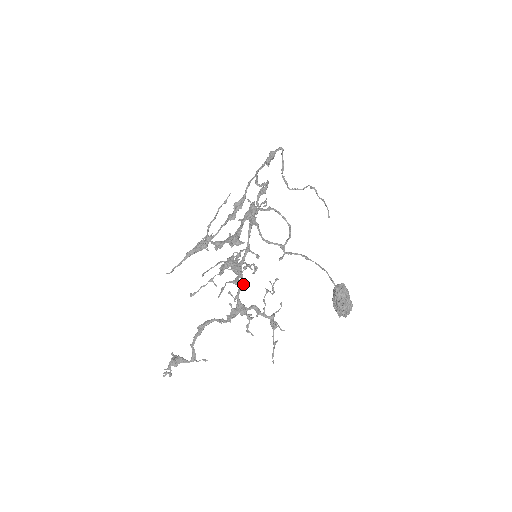
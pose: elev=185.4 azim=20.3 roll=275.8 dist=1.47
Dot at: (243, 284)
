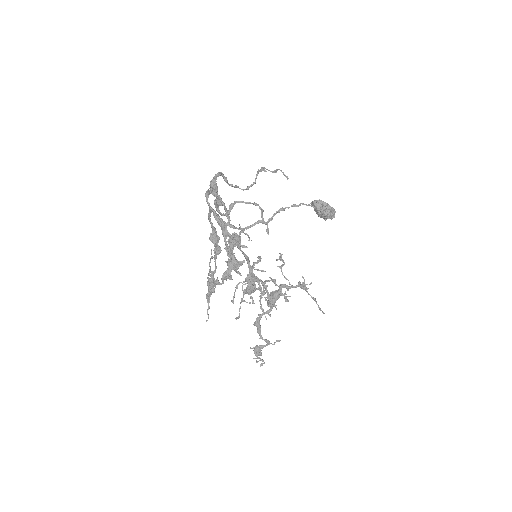
Dot at: (266, 285)
